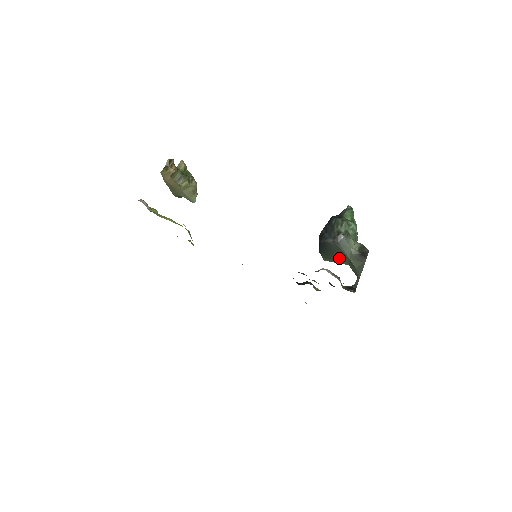
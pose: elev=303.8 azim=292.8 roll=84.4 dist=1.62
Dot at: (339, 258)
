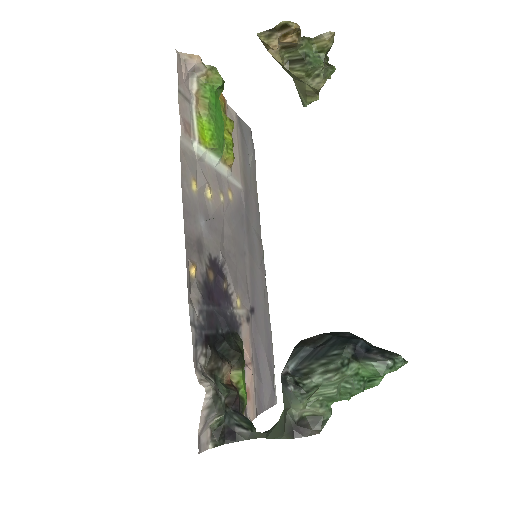
Dot at: occluded
